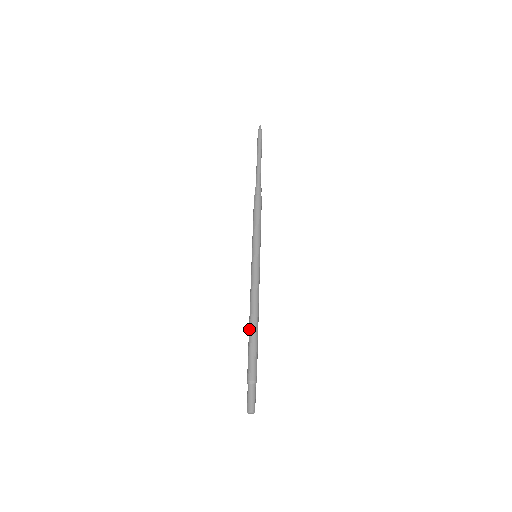
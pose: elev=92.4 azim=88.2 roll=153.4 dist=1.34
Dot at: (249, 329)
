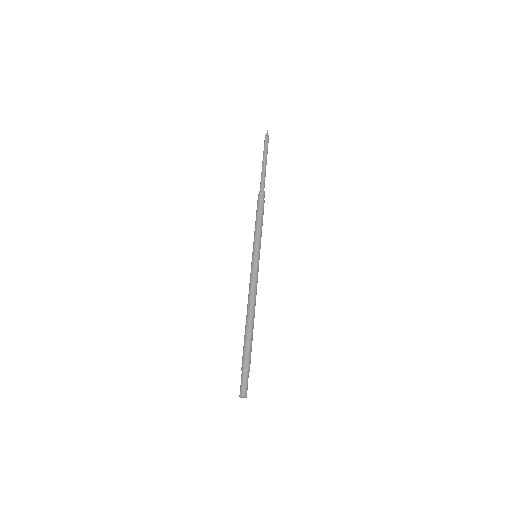
Dot at: (246, 323)
